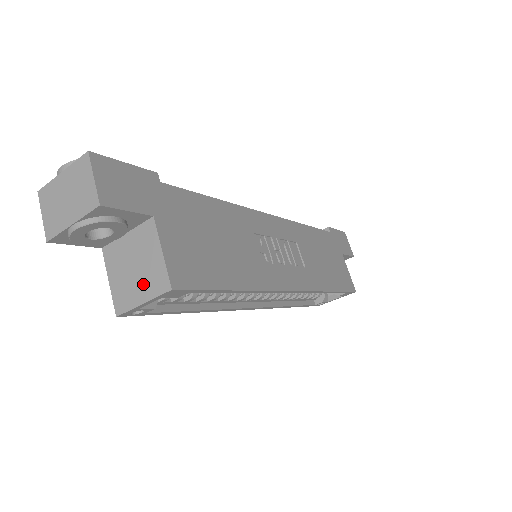
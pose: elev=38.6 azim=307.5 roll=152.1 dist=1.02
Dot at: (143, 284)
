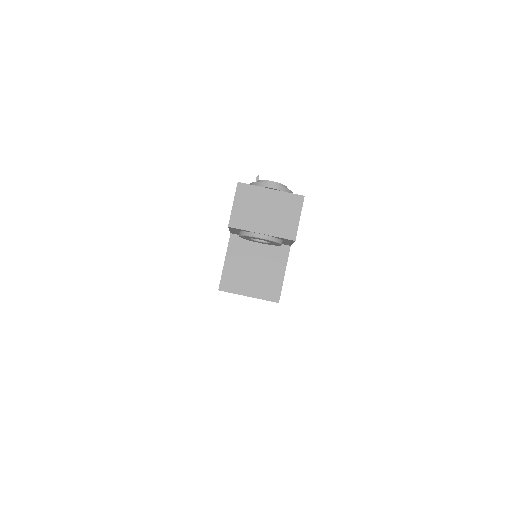
Dot at: (256, 284)
